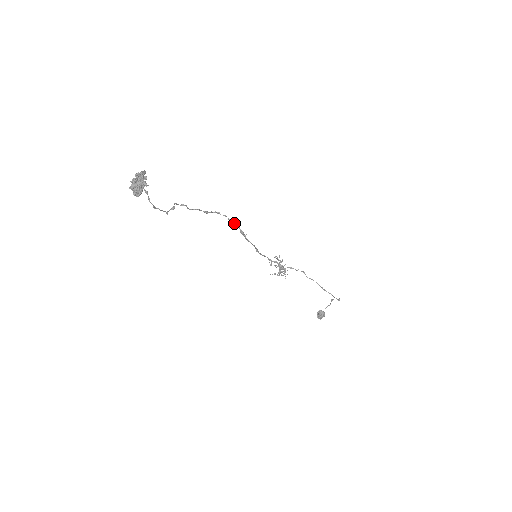
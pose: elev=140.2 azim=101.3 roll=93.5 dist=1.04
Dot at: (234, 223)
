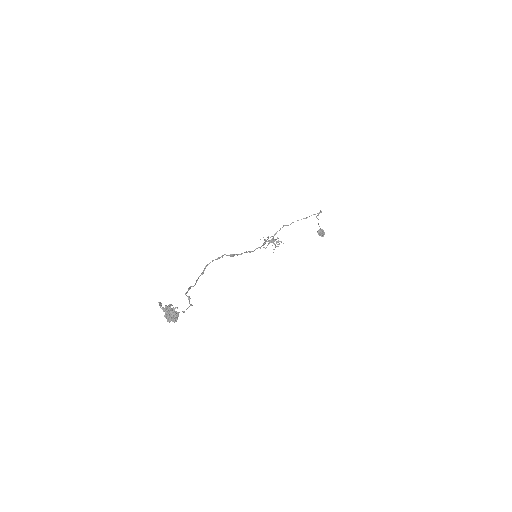
Dot at: occluded
